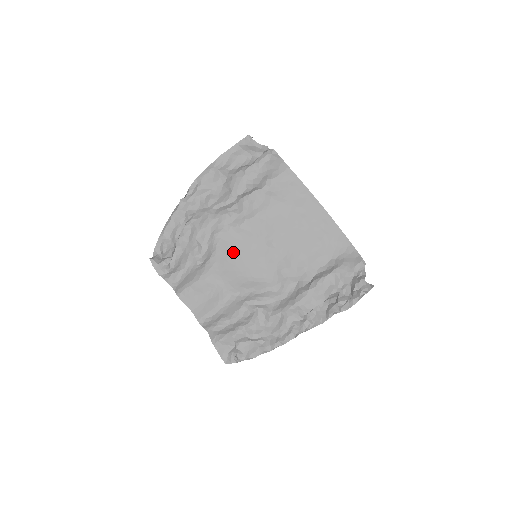
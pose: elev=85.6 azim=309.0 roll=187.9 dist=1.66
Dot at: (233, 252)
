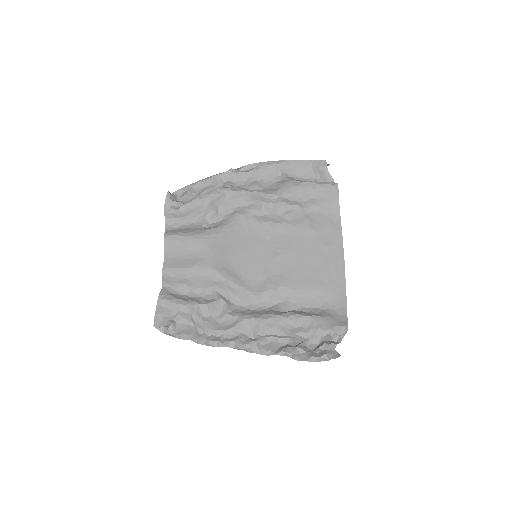
Dot at: (240, 238)
